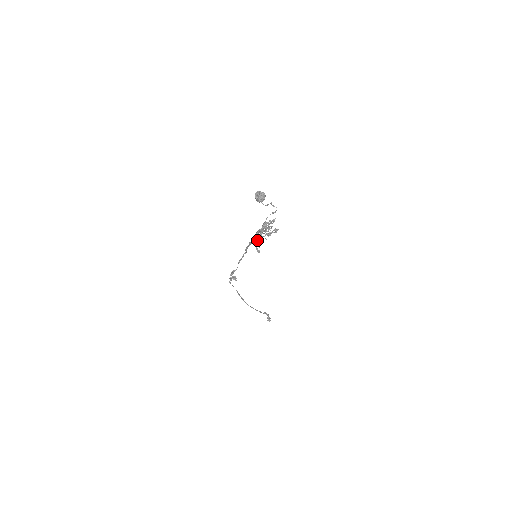
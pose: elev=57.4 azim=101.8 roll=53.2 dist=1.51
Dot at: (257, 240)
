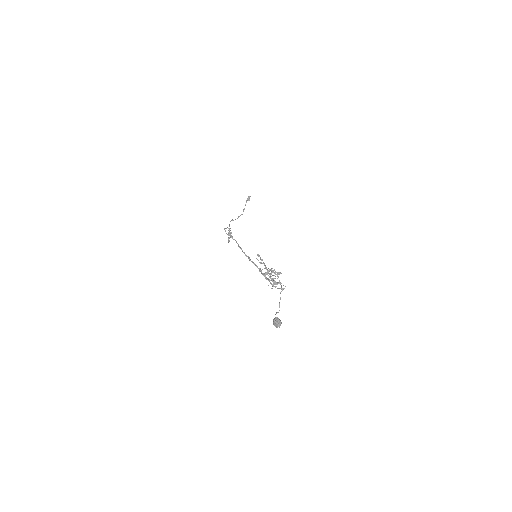
Dot at: occluded
